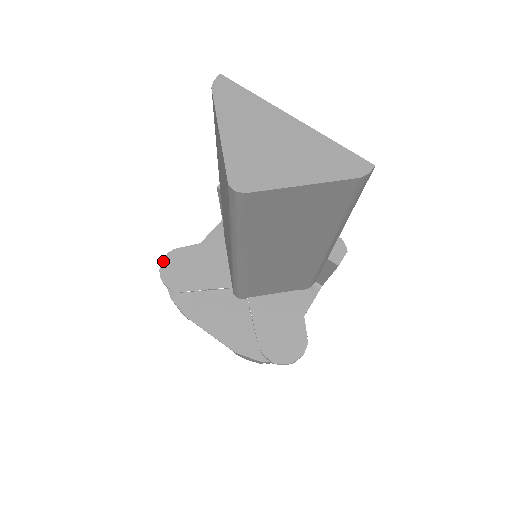
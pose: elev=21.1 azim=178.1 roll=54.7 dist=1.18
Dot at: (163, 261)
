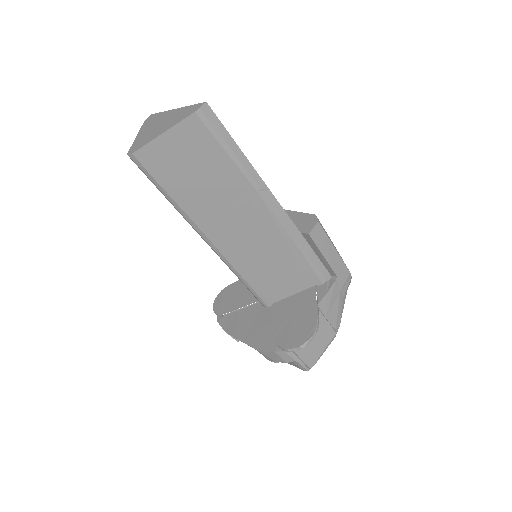
Dot at: (217, 297)
